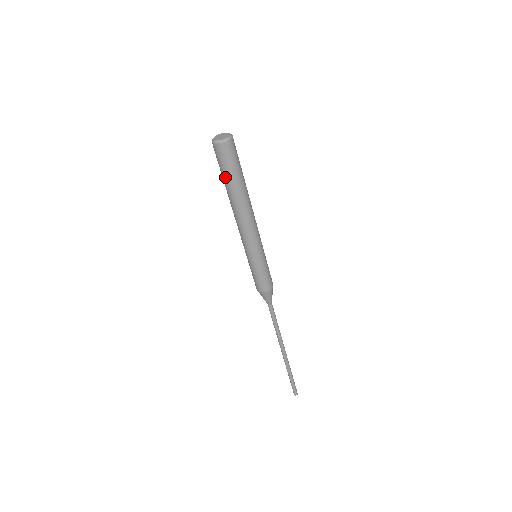
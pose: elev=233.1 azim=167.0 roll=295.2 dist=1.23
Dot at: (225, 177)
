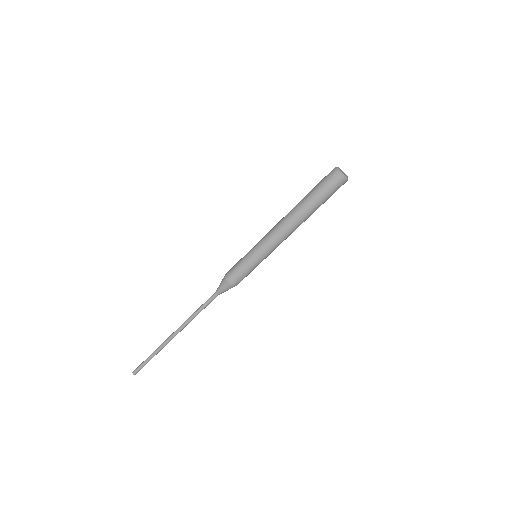
Dot at: (316, 195)
